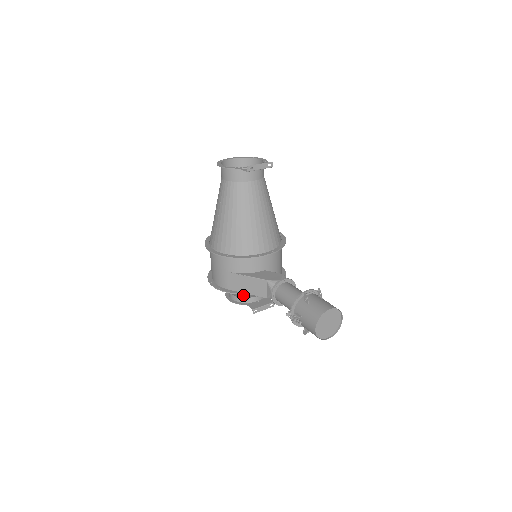
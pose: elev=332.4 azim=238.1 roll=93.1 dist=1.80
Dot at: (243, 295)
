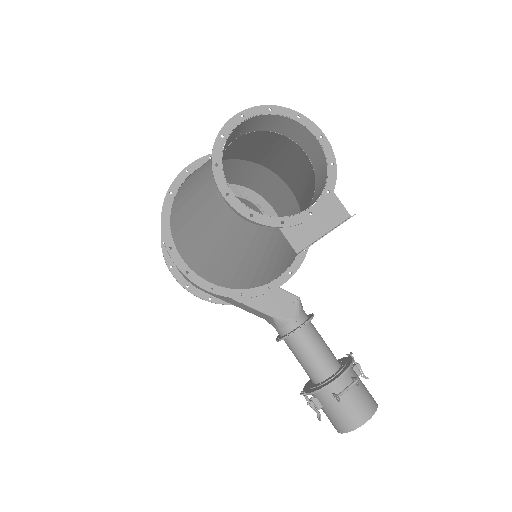
Dot at: occluded
